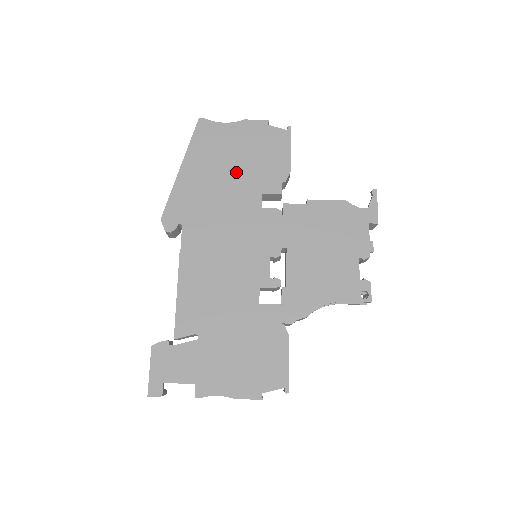
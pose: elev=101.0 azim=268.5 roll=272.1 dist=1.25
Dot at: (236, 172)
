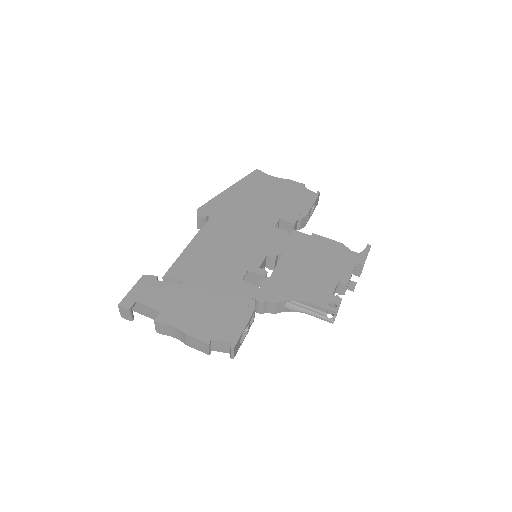
Dot at: (267, 202)
